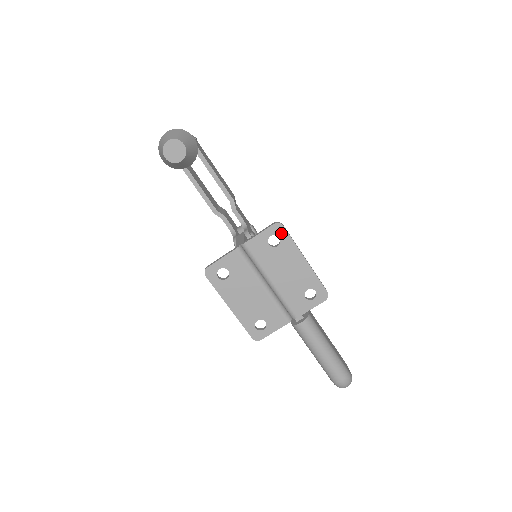
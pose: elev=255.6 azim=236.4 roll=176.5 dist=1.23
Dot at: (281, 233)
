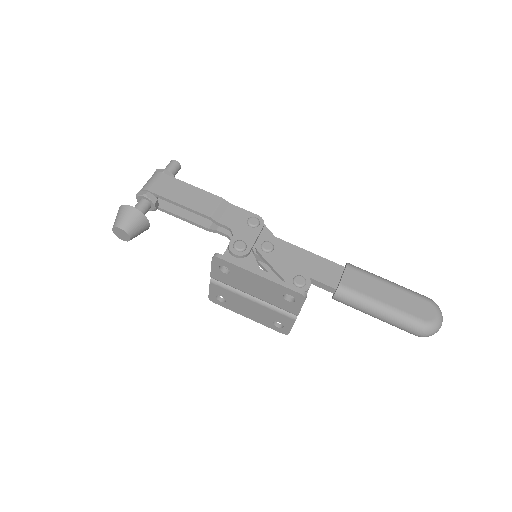
Dot at: (223, 263)
